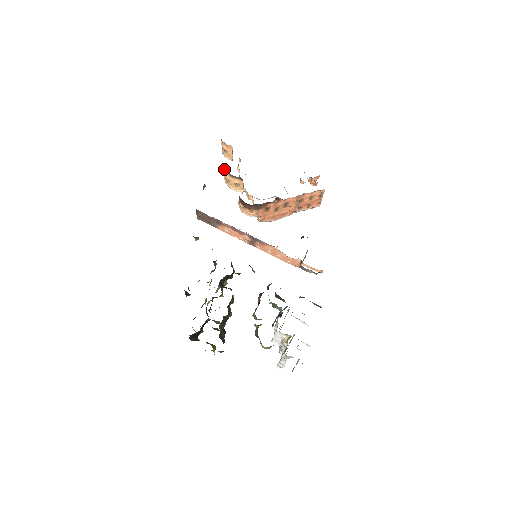
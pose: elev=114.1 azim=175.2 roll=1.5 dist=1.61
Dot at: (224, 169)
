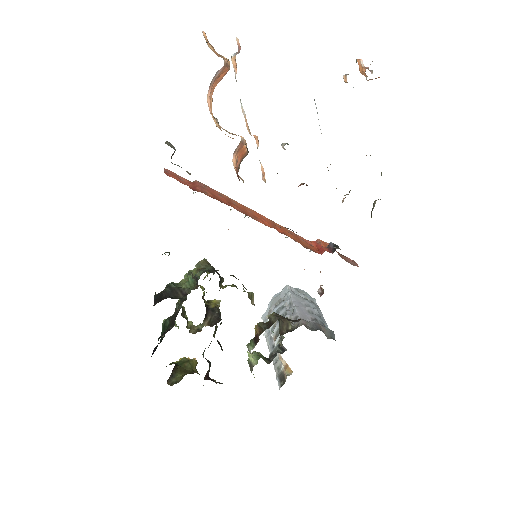
Dot at: (211, 111)
